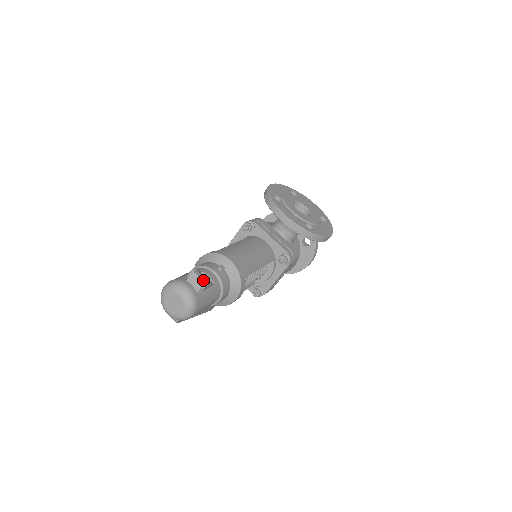
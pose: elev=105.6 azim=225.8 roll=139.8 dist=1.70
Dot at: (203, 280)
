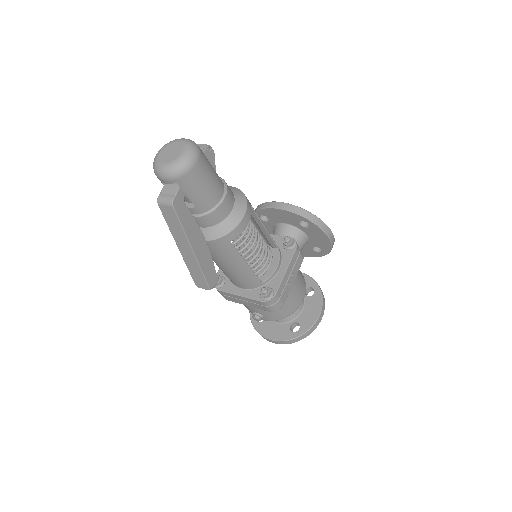
Dot at: (204, 145)
